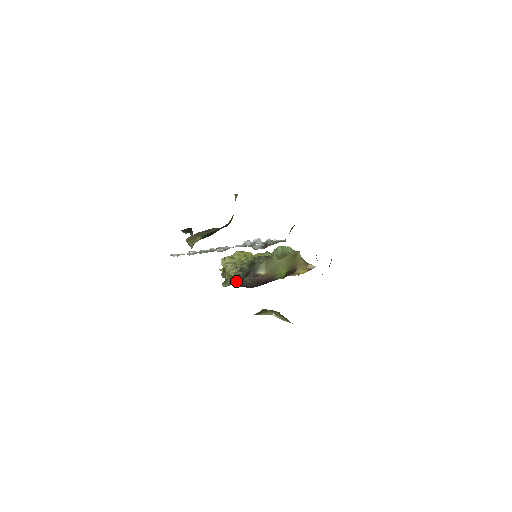
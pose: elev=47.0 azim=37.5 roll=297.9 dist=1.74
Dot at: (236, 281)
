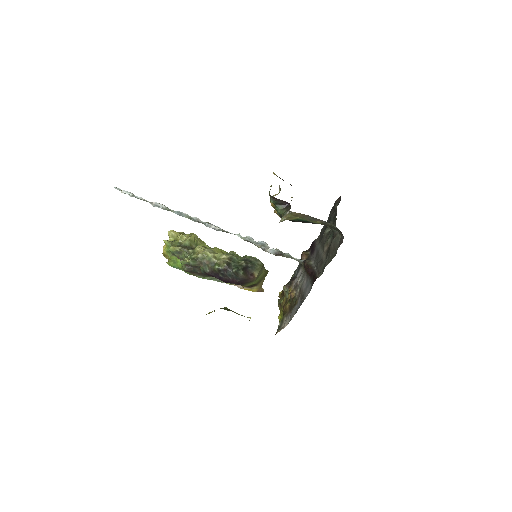
Dot at: (223, 267)
